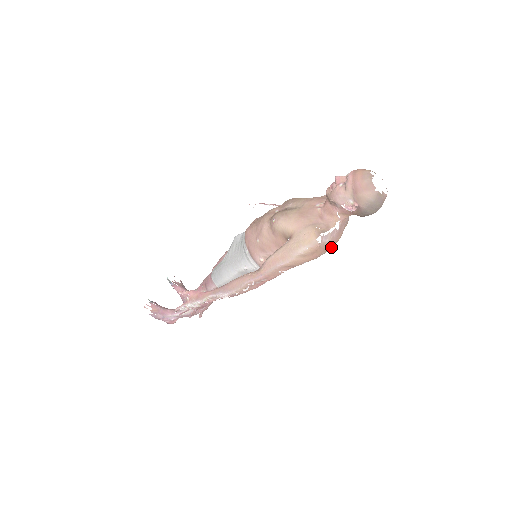
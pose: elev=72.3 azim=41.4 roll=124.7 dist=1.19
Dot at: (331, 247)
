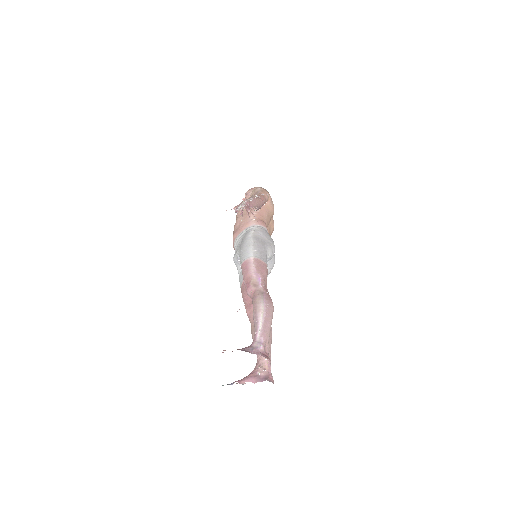
Dot at: occluded
